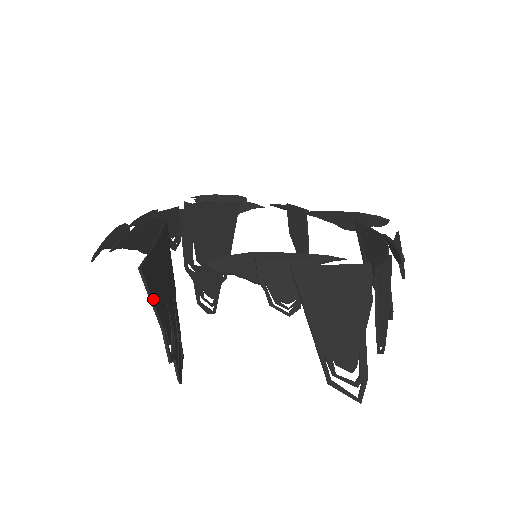
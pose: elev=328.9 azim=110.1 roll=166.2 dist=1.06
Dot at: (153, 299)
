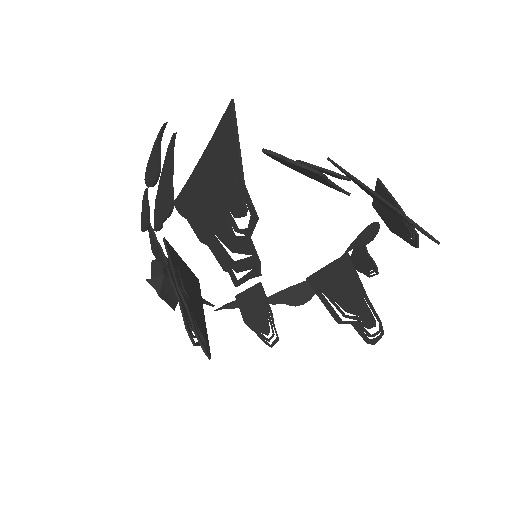
Dot at: (238, 142)
